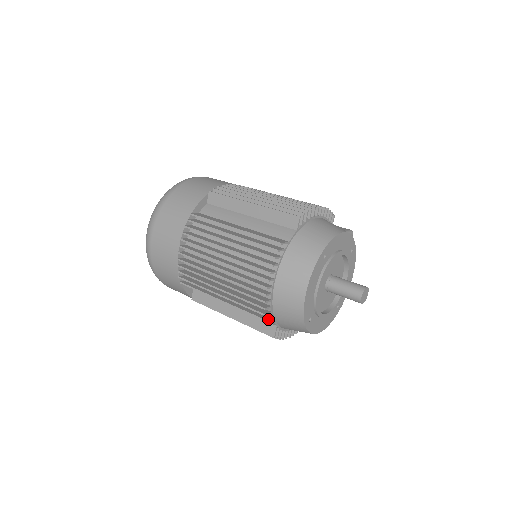
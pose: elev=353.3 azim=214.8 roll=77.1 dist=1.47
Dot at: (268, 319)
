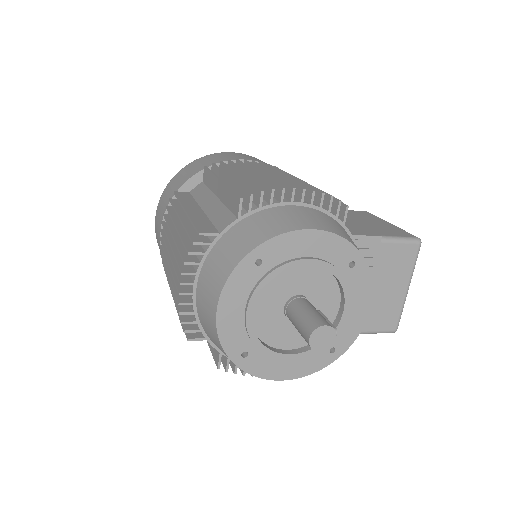
Dot at: (194, 339)
